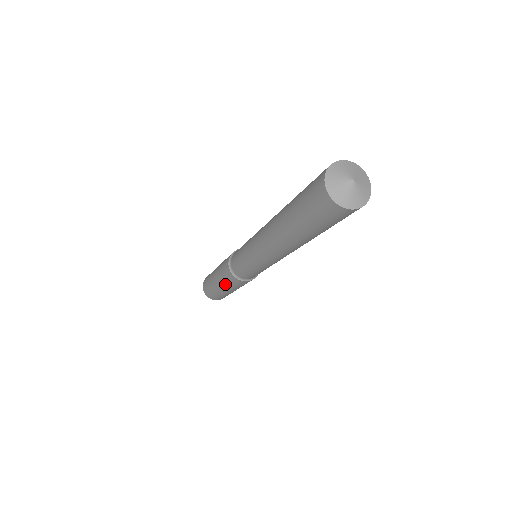
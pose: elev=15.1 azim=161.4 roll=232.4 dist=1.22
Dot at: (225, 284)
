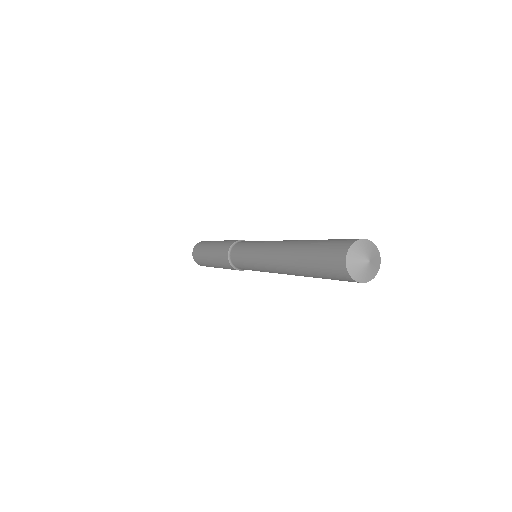
Dot at: (216, 257)
